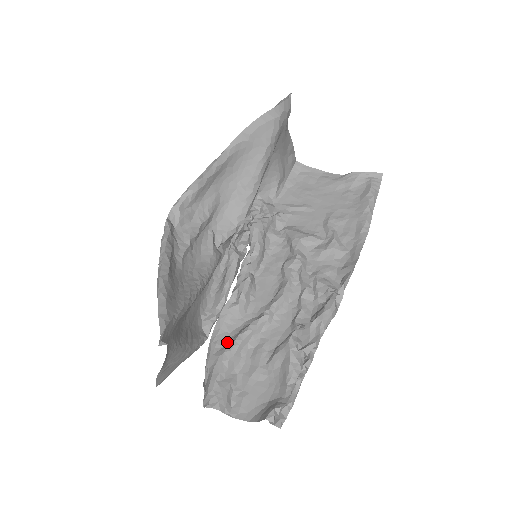
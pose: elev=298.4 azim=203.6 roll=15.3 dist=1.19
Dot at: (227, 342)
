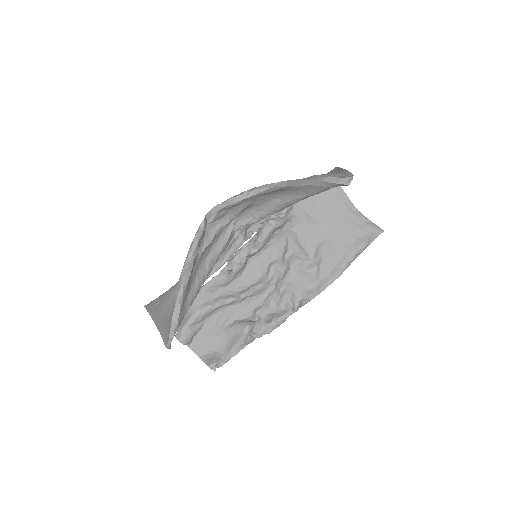
Dot at: (207, 301)
